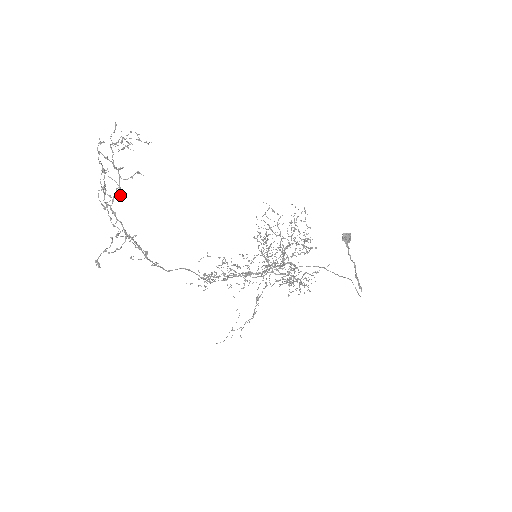
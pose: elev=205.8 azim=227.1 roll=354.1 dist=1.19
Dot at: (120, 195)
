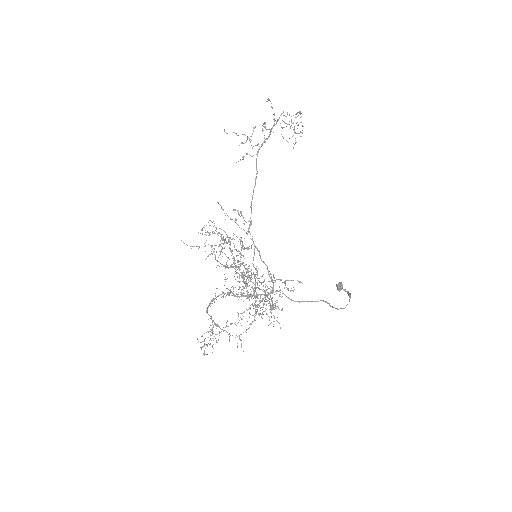
Dot at: (282, 127)
